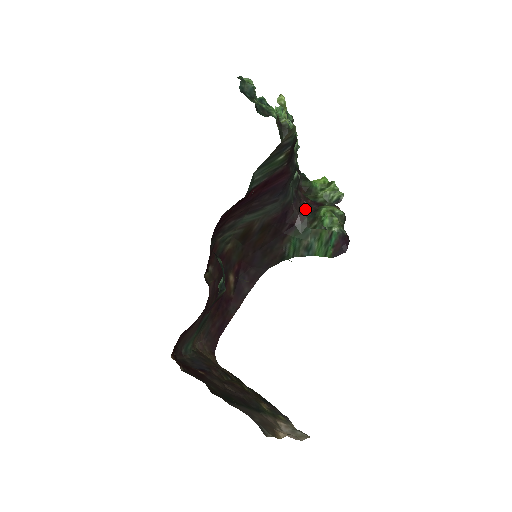
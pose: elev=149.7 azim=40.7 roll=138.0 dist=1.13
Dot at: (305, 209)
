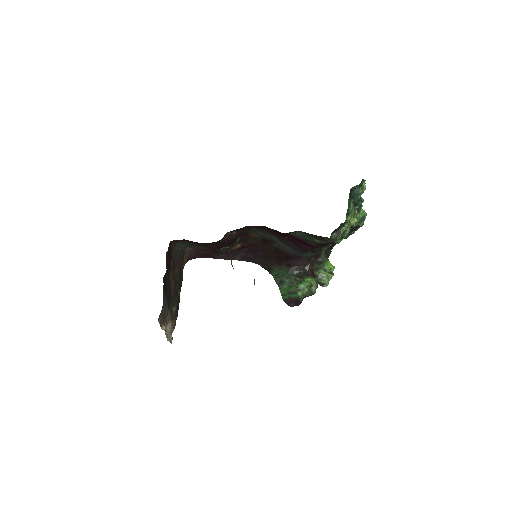
Dot at: (305, 267)
